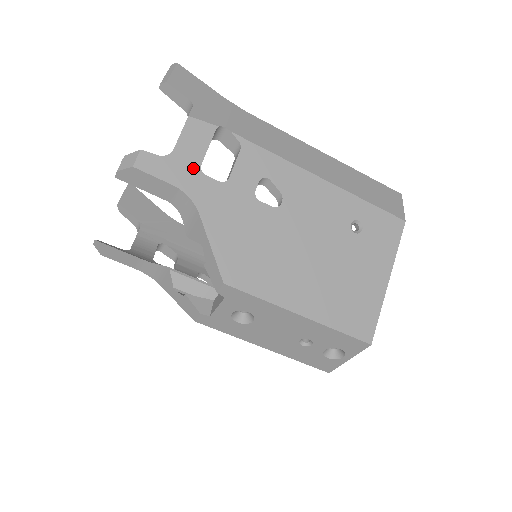
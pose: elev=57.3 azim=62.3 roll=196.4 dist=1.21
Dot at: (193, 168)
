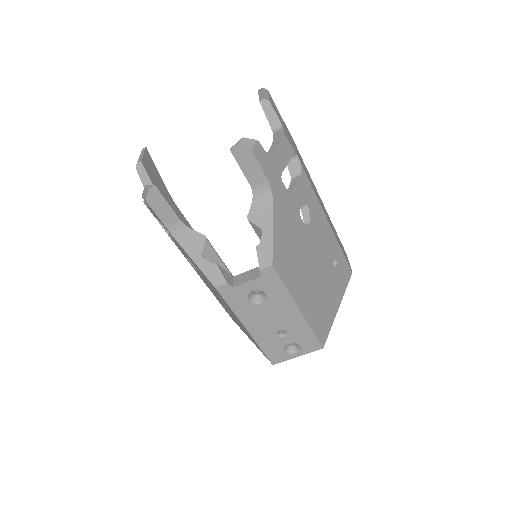
Dot at: (278, 172)
